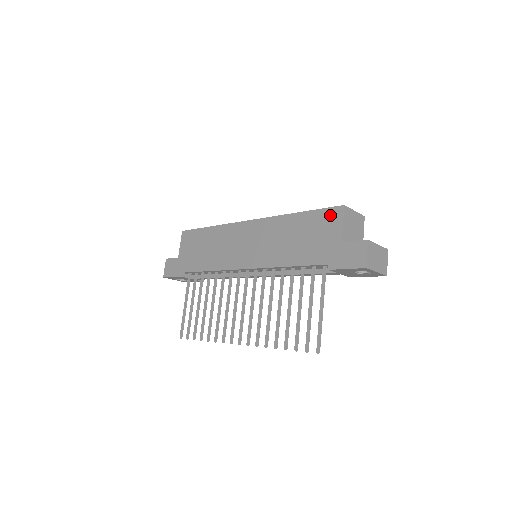
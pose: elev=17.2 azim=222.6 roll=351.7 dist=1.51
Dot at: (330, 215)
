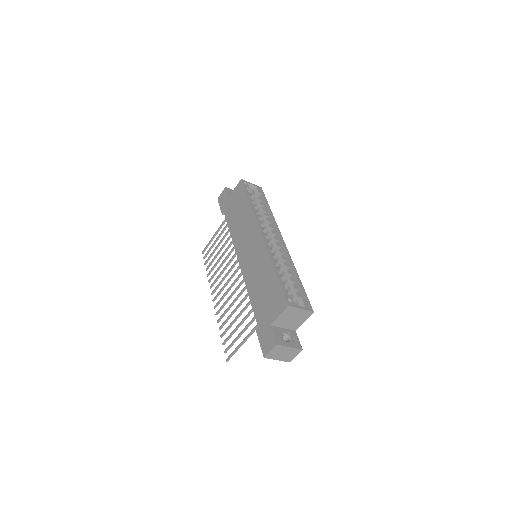
Dot at: (280, 300)
